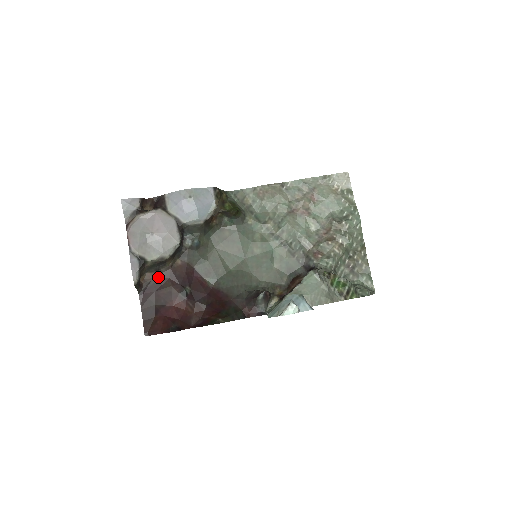
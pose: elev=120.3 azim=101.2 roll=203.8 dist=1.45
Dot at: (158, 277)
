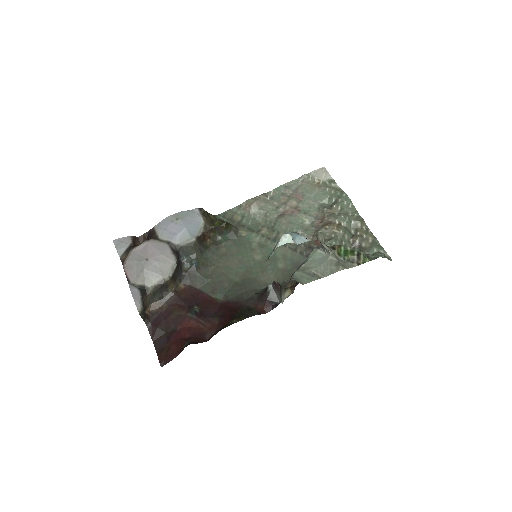
Dot at: (164, 305)
